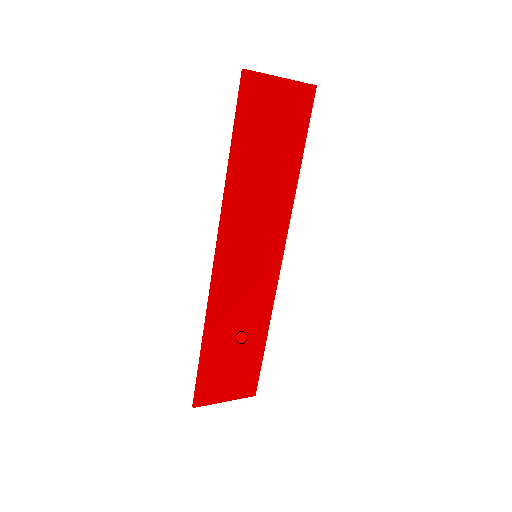
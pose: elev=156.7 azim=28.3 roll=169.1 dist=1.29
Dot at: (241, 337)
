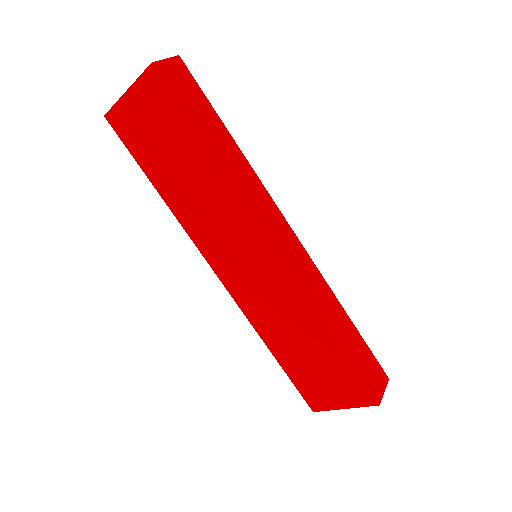
Dot at: (303, 342)
